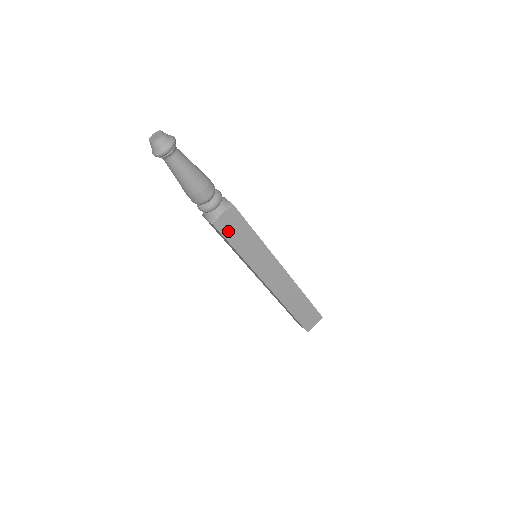
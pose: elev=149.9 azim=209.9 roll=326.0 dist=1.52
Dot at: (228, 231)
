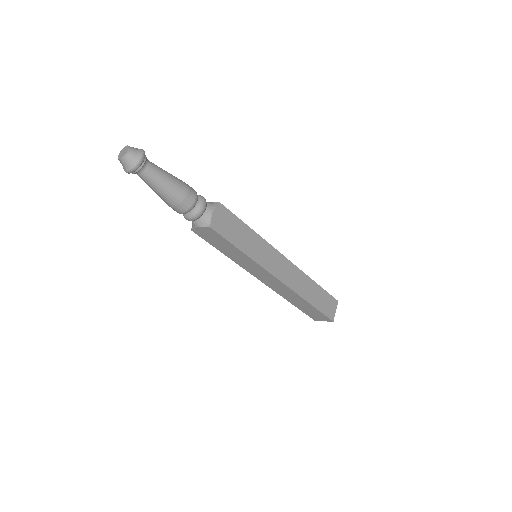
Dot at: (225, 230)
